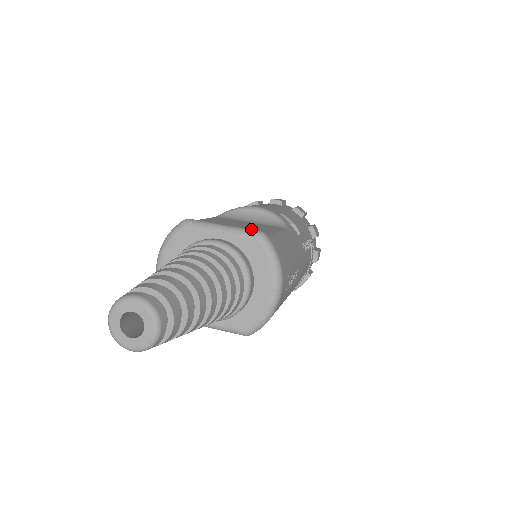
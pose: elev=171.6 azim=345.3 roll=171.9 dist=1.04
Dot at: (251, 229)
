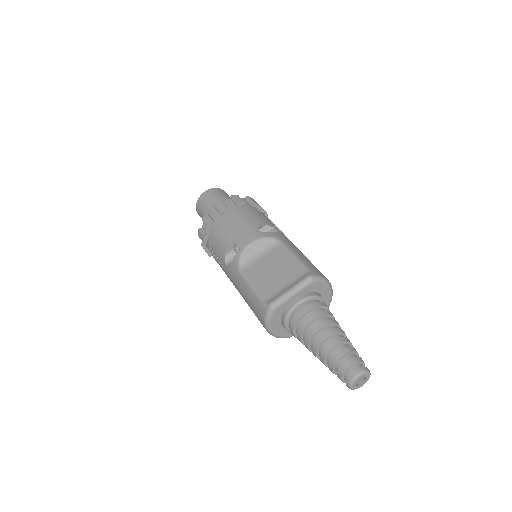
Dot at: (304, 280)
